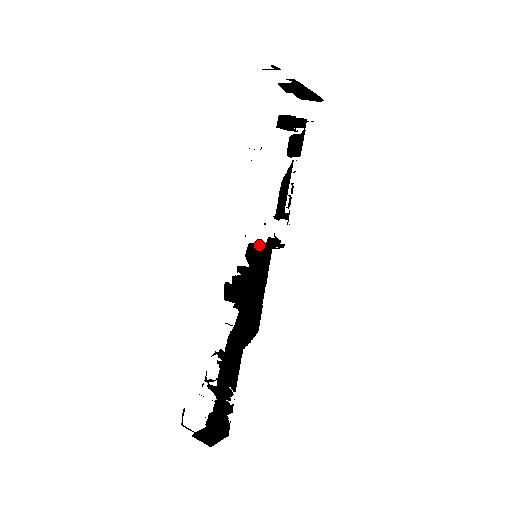
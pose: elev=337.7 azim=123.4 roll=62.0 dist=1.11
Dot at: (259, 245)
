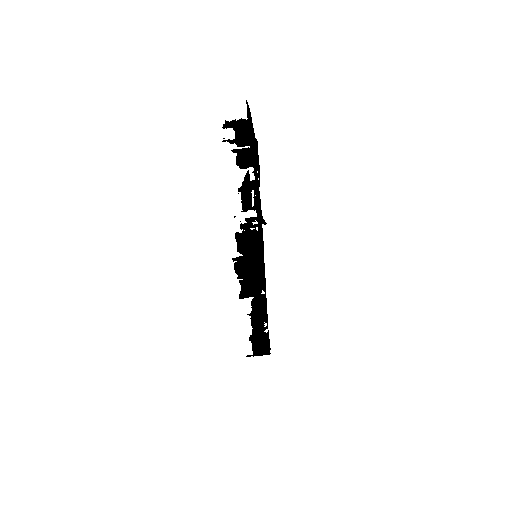
Dot at: (244, 239)
